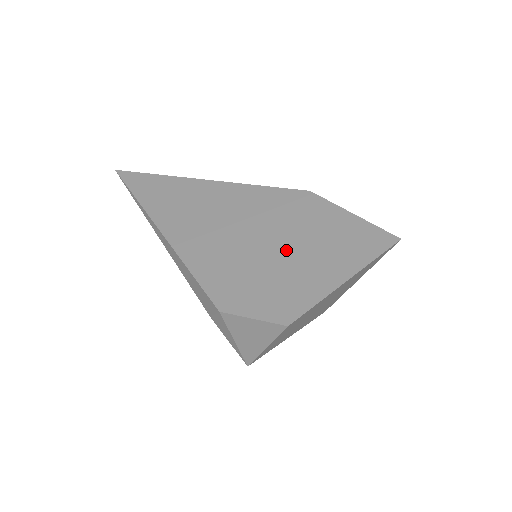
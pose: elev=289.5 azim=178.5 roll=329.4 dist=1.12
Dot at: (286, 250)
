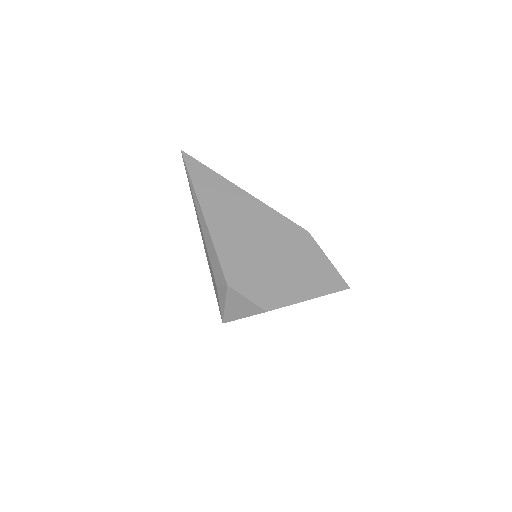
Dot at: (281, 264)
